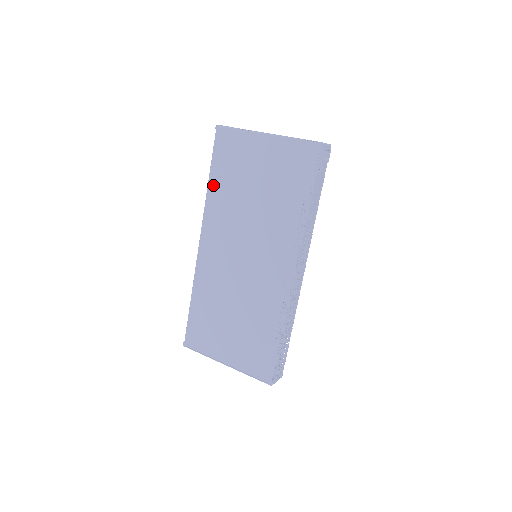
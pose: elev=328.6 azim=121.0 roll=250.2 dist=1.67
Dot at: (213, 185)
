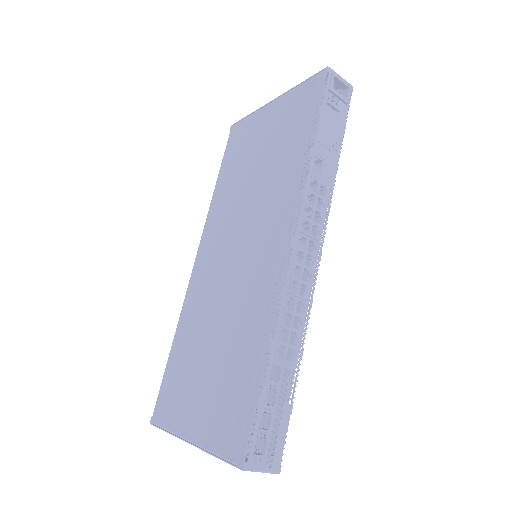
Dot at: (219, 186)
